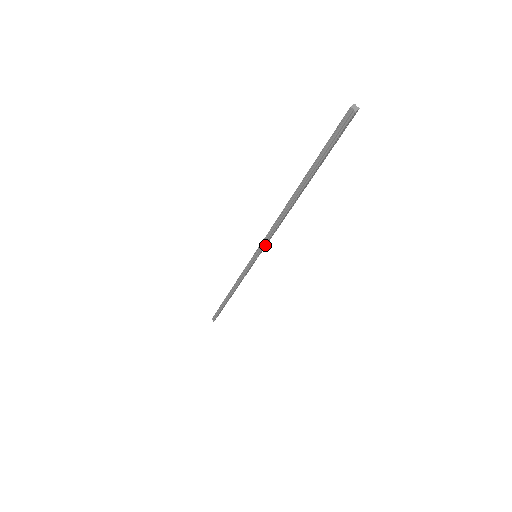
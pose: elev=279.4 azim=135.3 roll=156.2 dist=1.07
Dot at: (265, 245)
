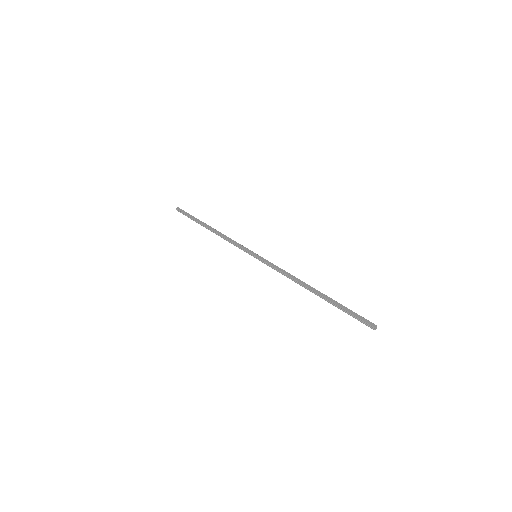
Dot at: (269, 265)
